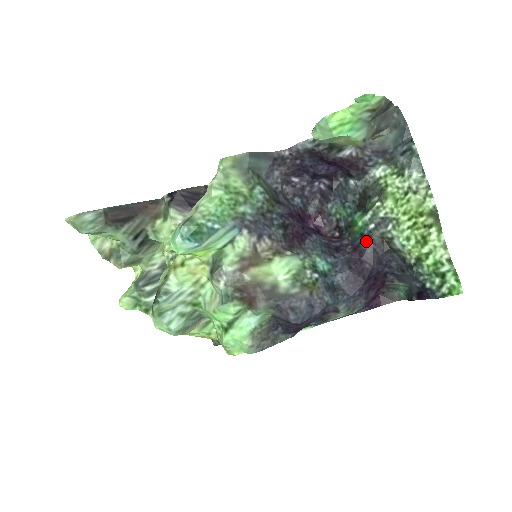
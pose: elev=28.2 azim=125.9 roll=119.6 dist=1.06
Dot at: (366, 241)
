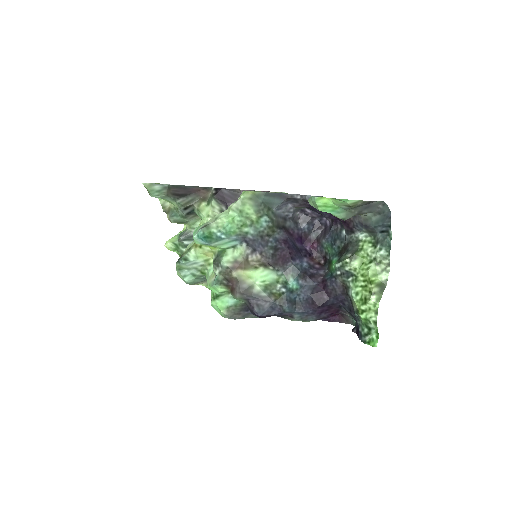
Dot at: (332, 280)
